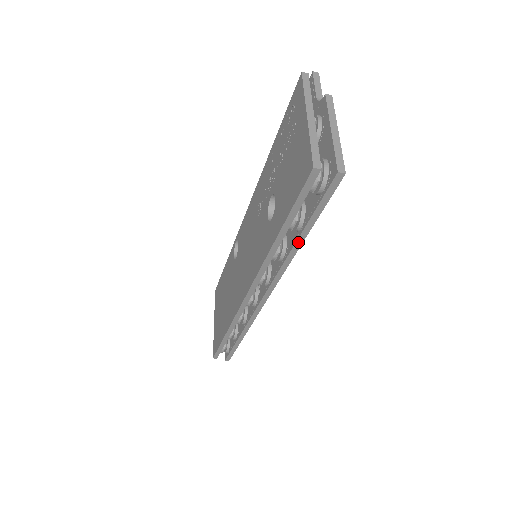
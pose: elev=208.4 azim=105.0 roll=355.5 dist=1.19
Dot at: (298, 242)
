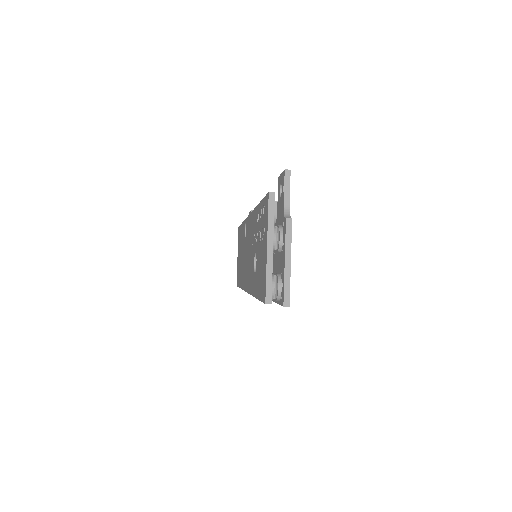
Dot at: occluded
